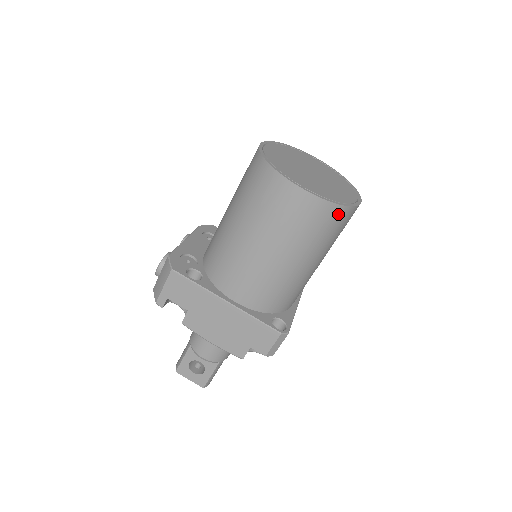
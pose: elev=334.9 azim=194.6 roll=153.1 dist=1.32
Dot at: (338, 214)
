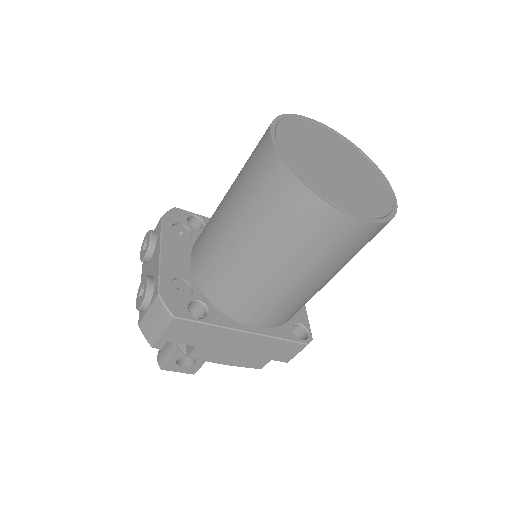
Dot at: (384, 226)
